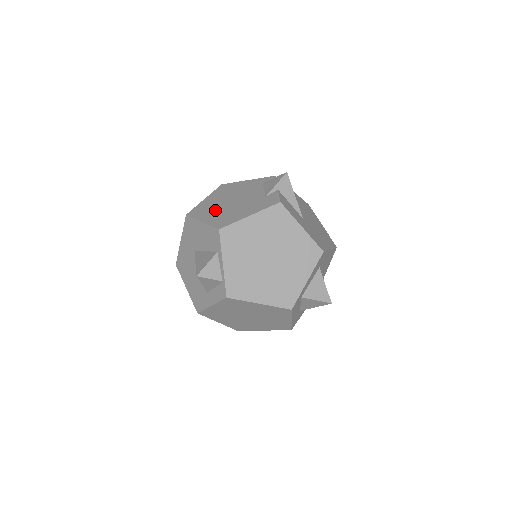
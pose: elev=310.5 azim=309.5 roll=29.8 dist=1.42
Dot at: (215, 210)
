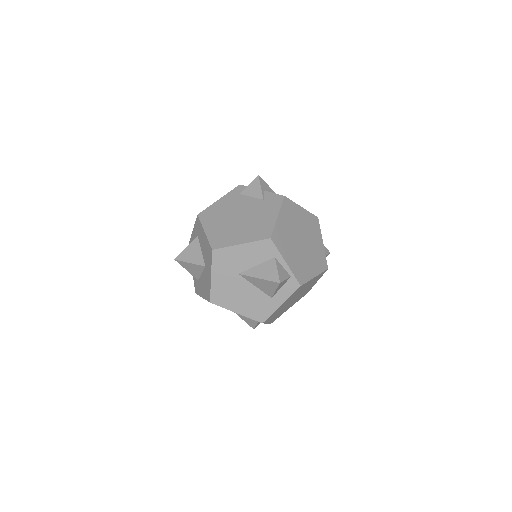
Dot at: (236, 231)
